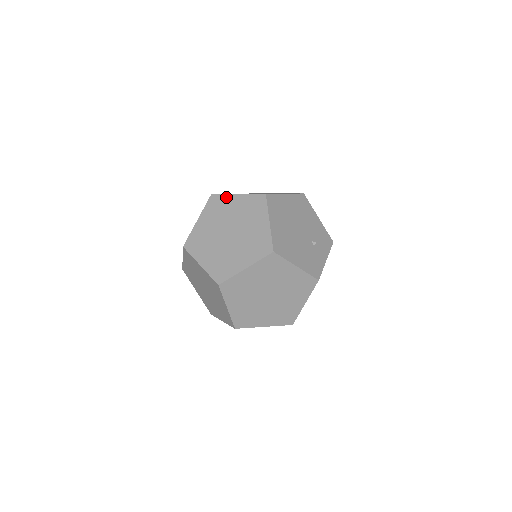
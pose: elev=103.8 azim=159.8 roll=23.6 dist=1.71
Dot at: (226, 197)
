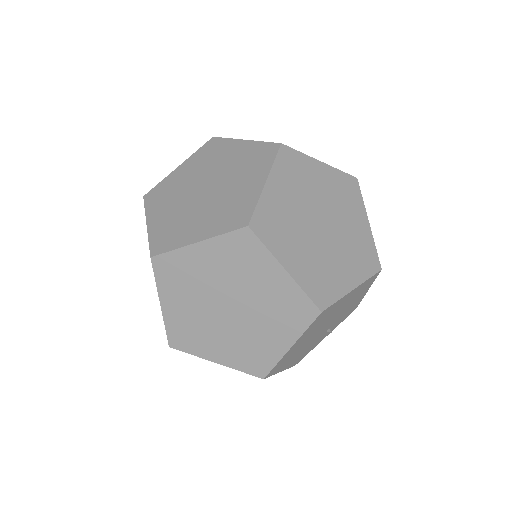
Dot at: (266, 256)
